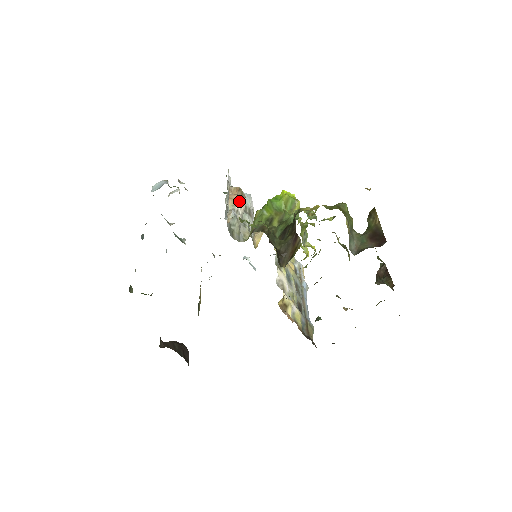
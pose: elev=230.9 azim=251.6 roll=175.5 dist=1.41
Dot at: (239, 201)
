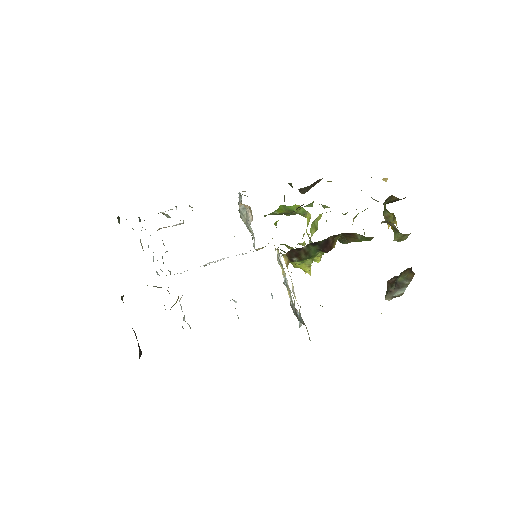
Dot at: (249, 209)
